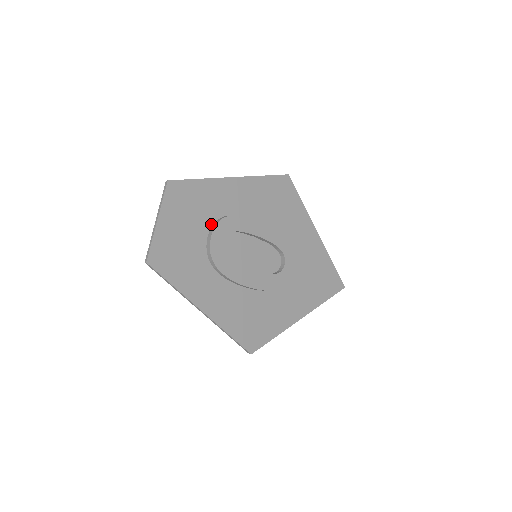
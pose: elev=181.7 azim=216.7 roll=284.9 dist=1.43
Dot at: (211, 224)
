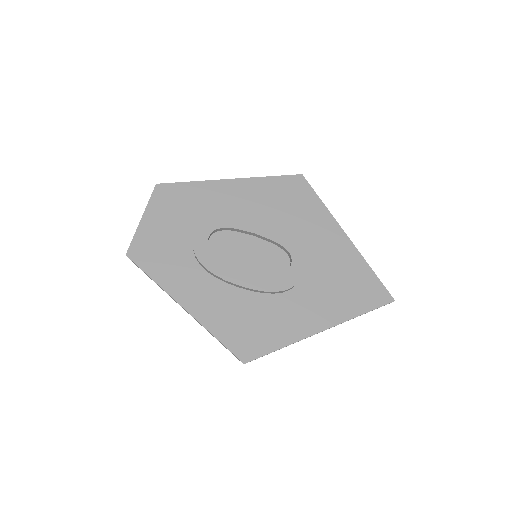
Dot at: (200, 222)
